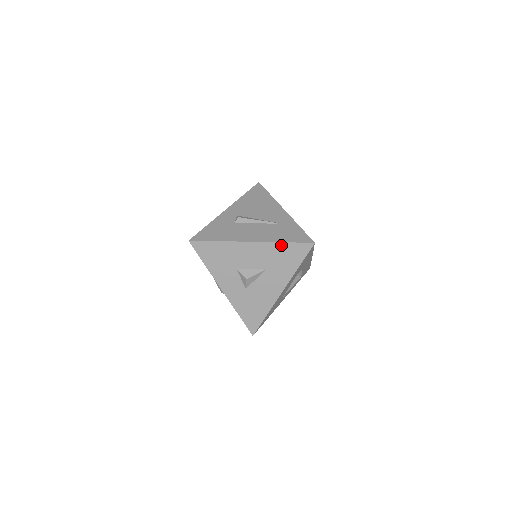
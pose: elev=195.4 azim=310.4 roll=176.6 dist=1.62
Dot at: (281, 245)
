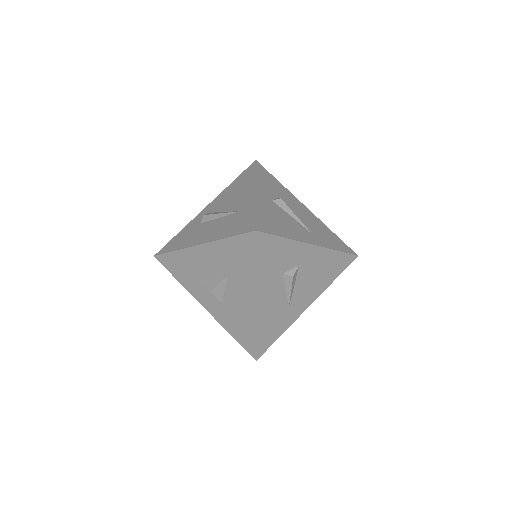
Dot at: (225, 242)
